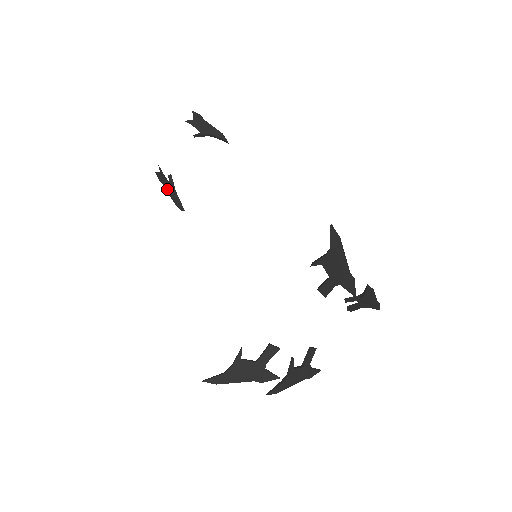
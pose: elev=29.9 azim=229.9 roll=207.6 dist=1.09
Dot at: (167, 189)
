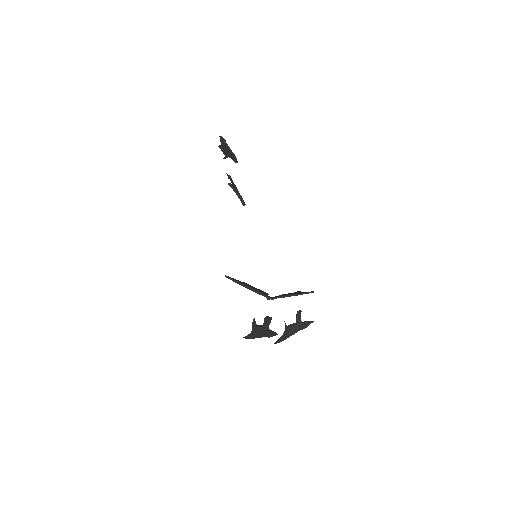
Dot at: occluded
